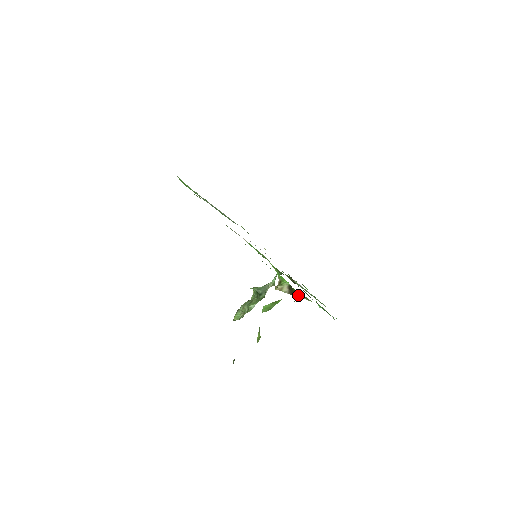
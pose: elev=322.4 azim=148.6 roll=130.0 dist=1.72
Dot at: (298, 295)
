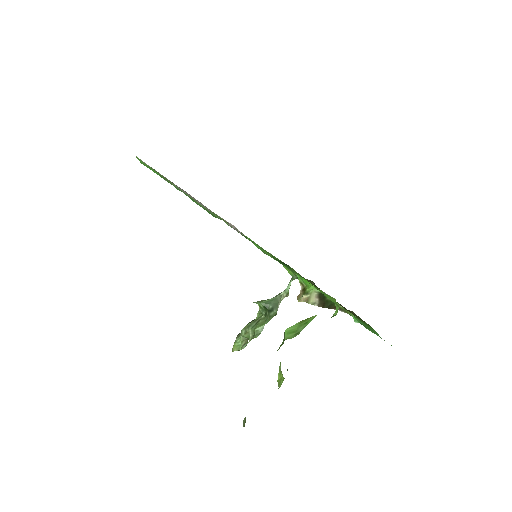
Dot at: (337, 307)
